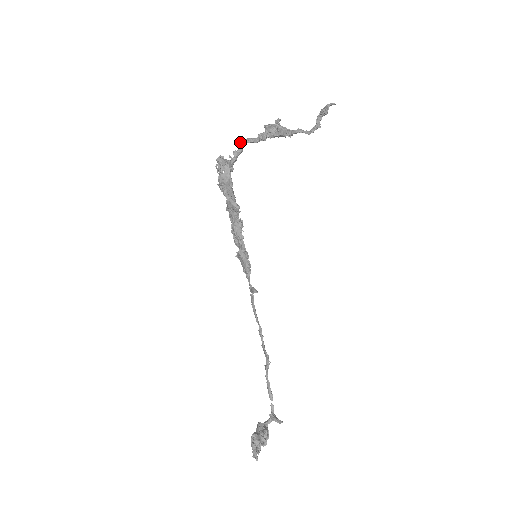
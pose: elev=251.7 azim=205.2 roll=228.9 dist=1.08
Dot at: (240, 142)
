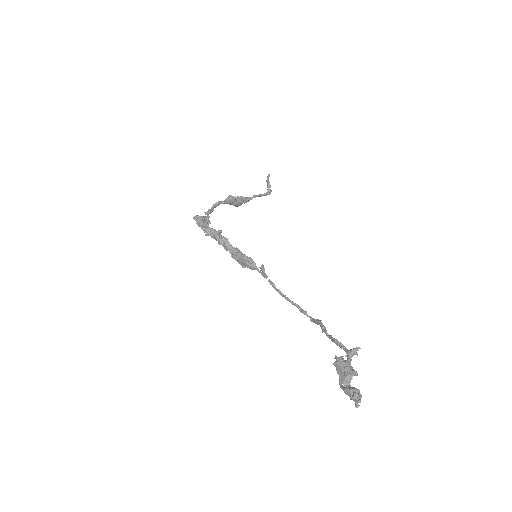
Dot at: (208, 209)
